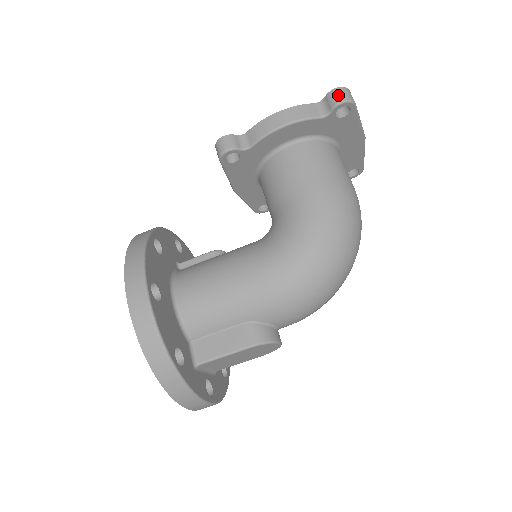
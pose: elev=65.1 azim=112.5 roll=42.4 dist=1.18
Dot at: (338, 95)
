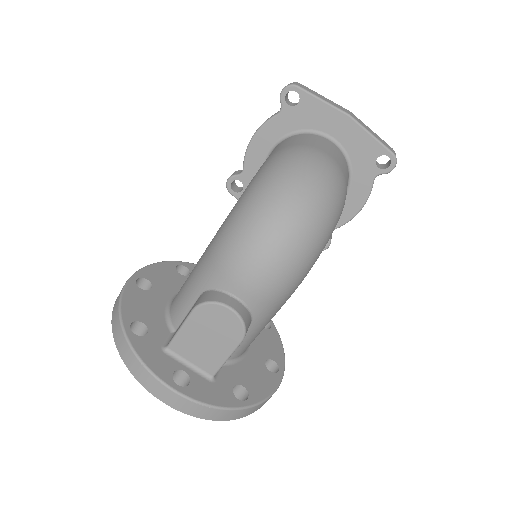
Dot at: occluded
